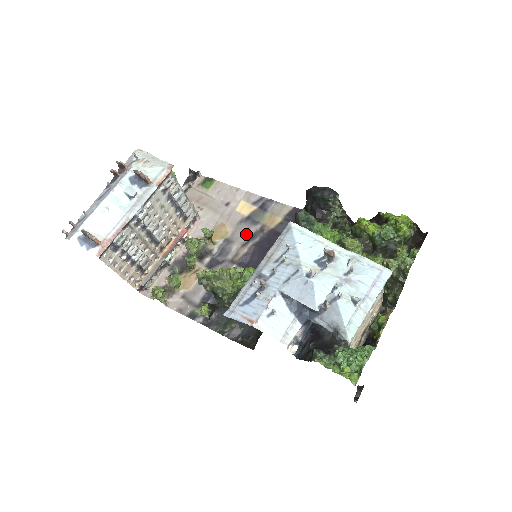
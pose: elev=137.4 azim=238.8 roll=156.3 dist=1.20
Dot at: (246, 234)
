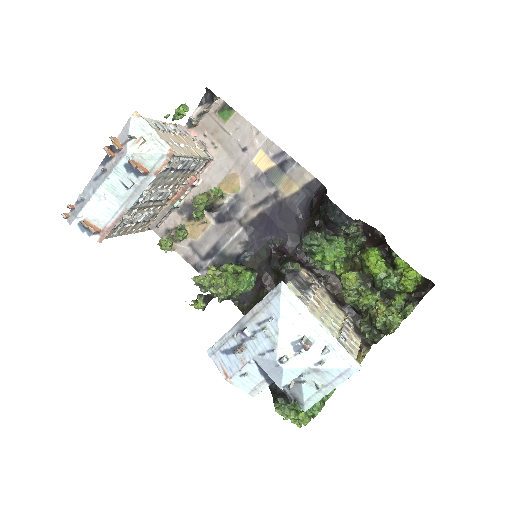
Dot at: (258, 195)
